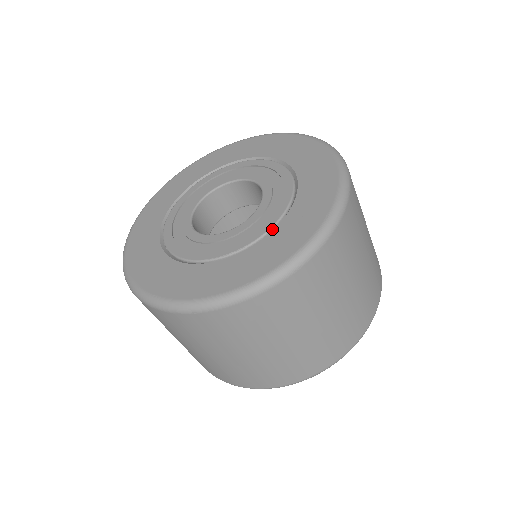
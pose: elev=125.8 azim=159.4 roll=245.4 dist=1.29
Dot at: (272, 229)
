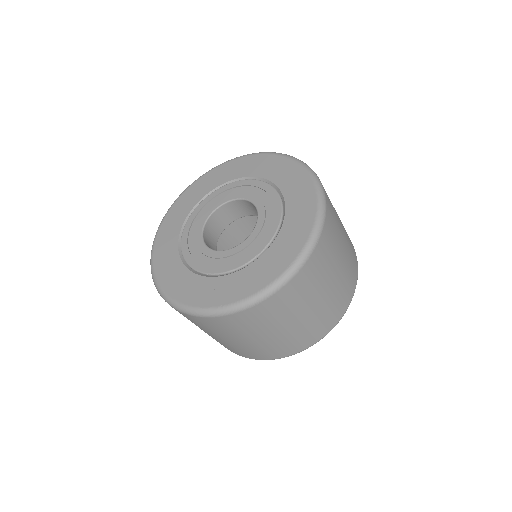
Dot at: (280, 224)
